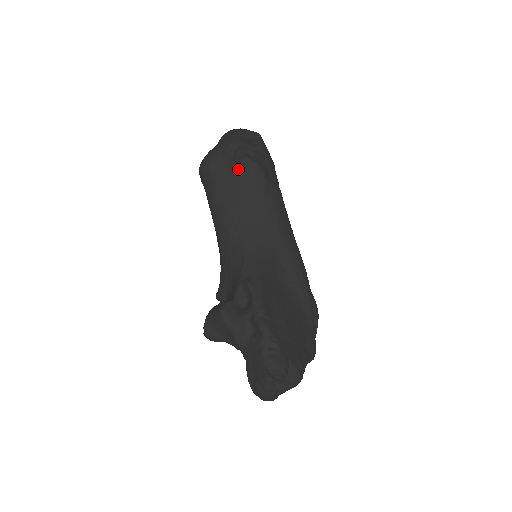
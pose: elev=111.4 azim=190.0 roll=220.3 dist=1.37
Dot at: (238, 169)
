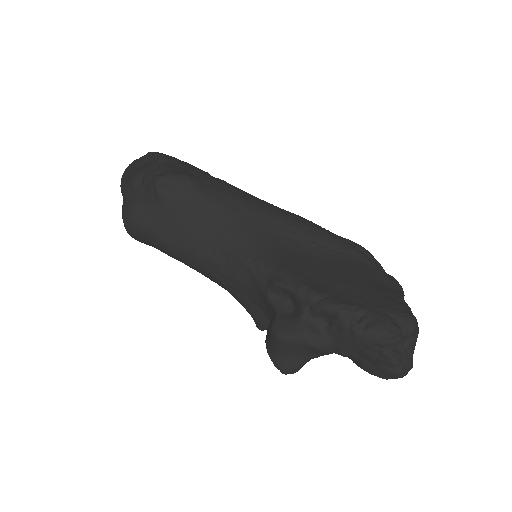
Dot at: (160, 196)
